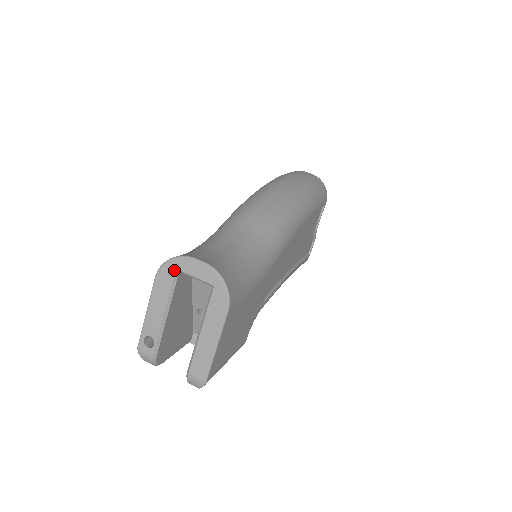
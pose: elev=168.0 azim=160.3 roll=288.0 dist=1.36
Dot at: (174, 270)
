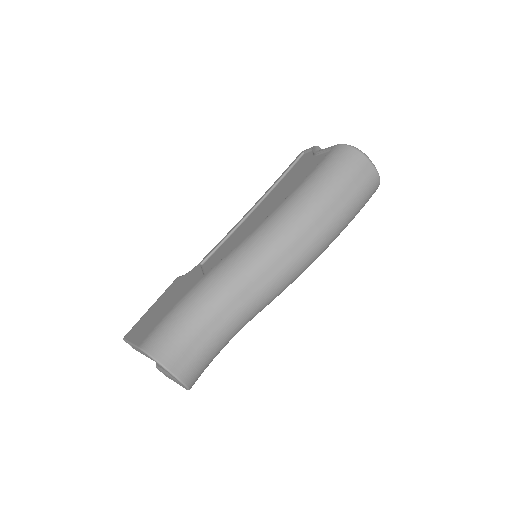
Dot at: (153, 360)
